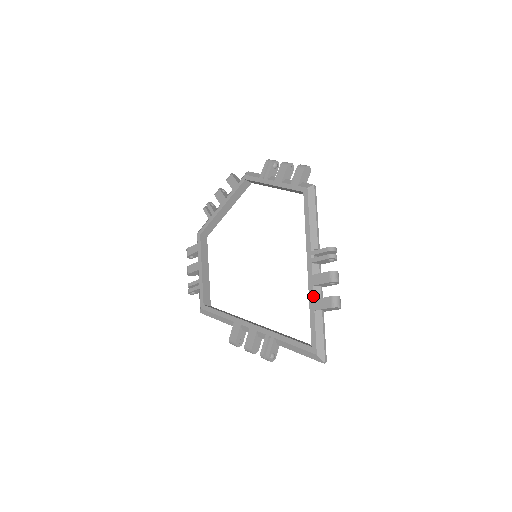
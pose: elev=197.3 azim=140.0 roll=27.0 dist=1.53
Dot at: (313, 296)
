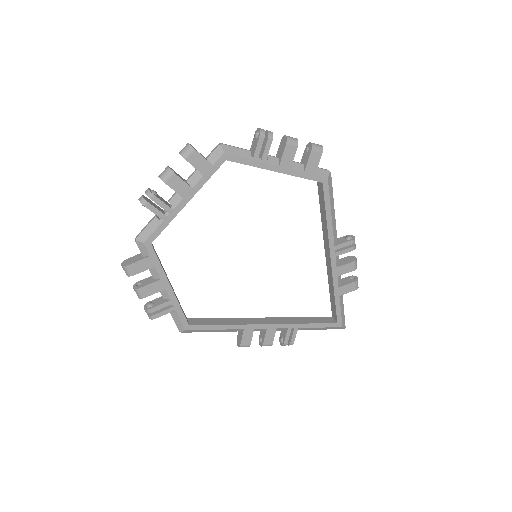
Dot at: (338, 285)
